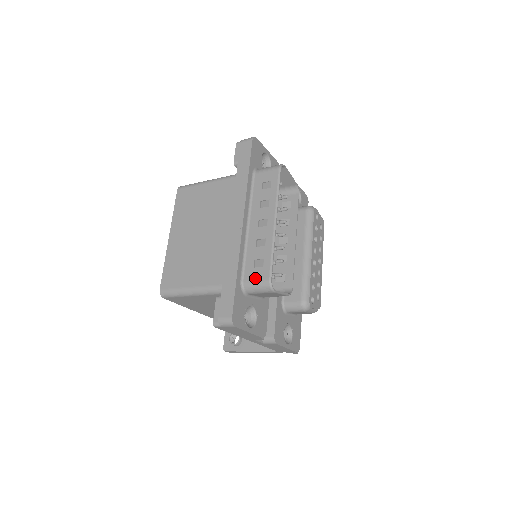
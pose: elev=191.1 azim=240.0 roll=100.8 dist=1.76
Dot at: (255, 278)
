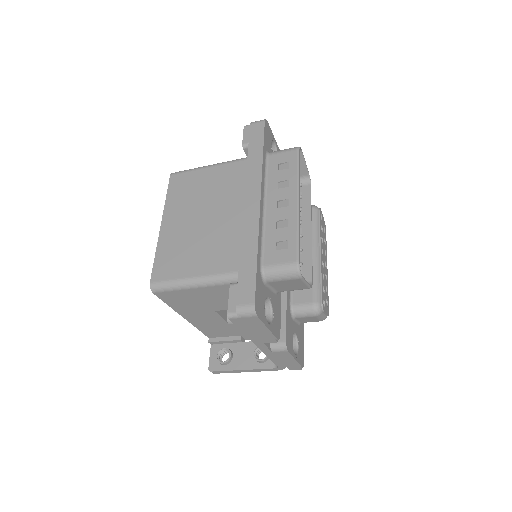
Dot at: (278, 261)
